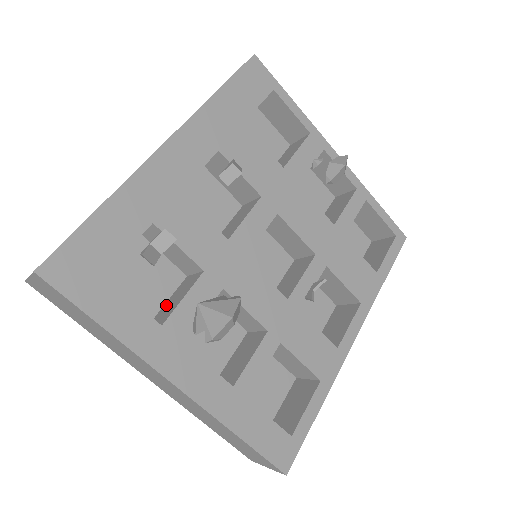
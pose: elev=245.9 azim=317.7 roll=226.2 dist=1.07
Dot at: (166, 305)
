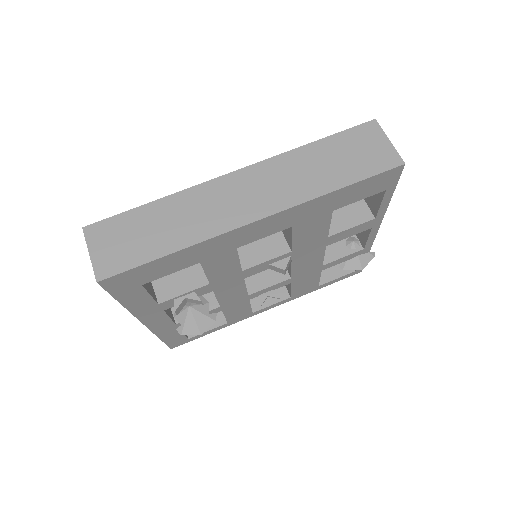
Dot at: occluded
